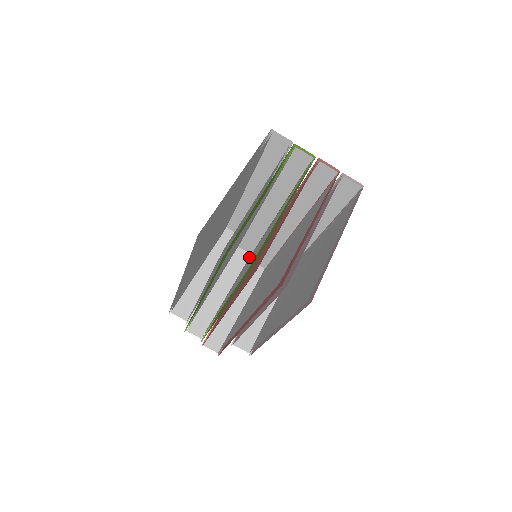
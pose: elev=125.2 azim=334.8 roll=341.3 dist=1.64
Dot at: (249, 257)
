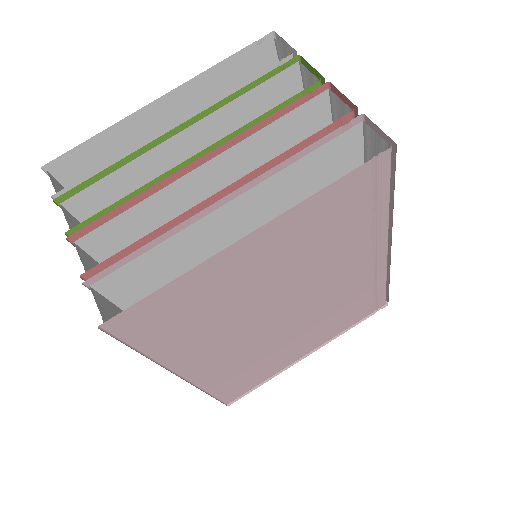
Dot at: occluded
